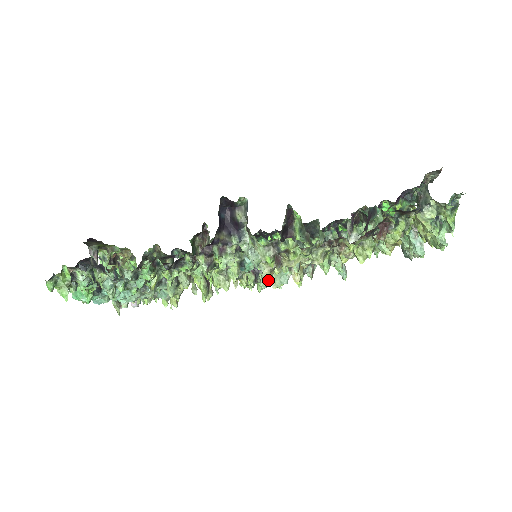
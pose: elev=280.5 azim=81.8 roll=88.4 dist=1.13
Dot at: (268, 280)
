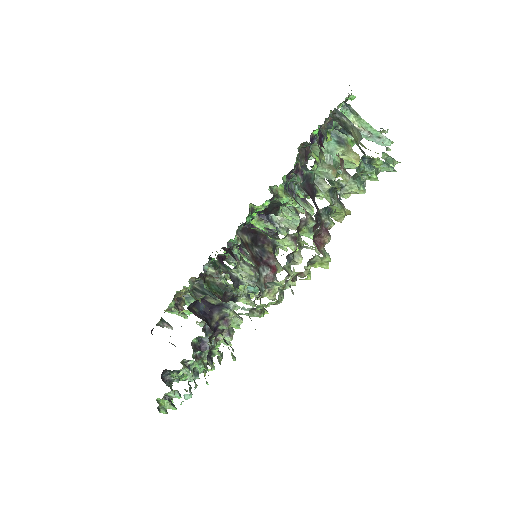
Dot at: (285, 230)
